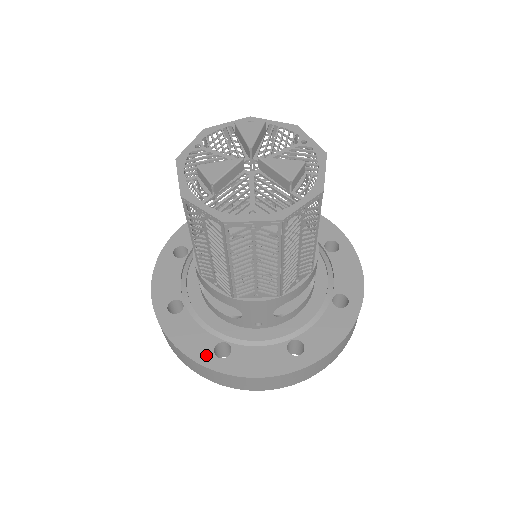
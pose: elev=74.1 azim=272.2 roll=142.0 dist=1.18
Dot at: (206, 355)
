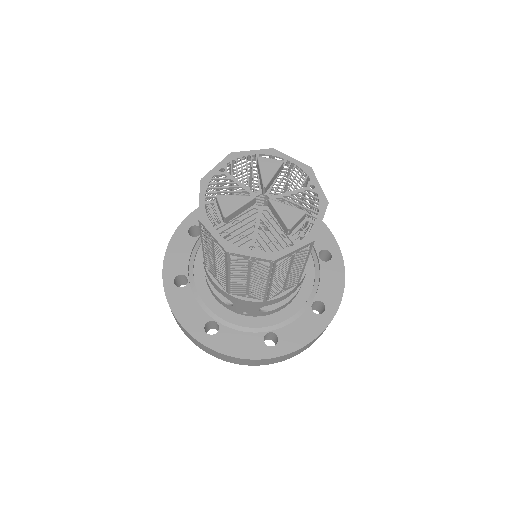
Dot at: (197, 329)
